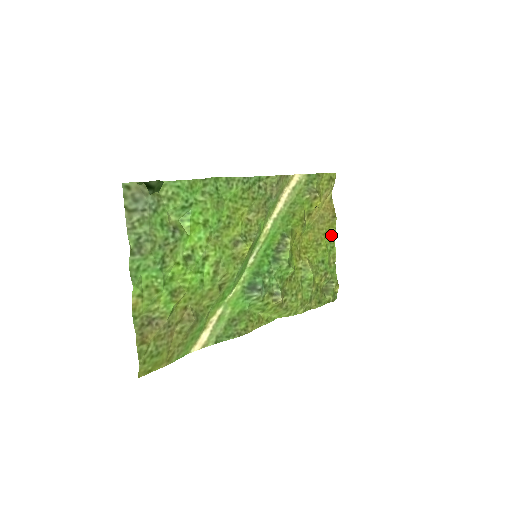
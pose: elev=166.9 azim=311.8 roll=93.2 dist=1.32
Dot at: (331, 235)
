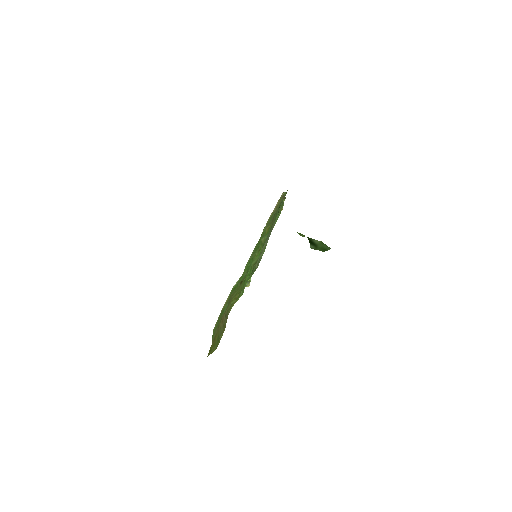
Dot at: occluded
